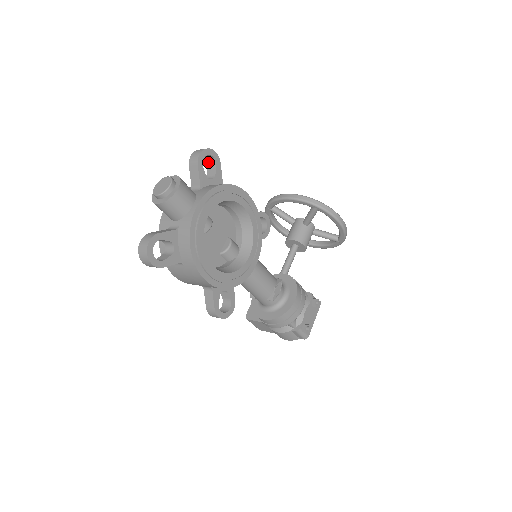
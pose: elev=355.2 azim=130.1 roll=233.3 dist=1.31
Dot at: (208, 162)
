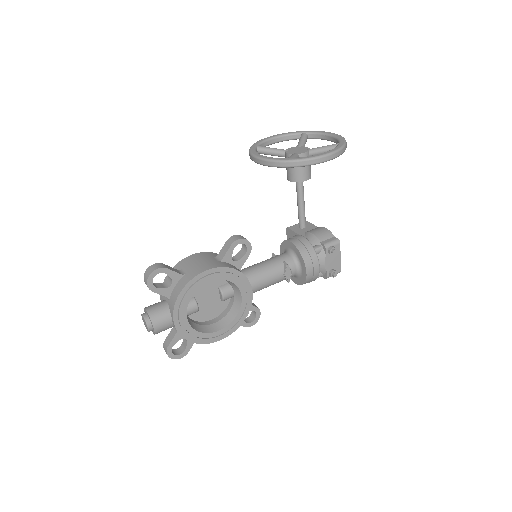
Dot at: occluded
